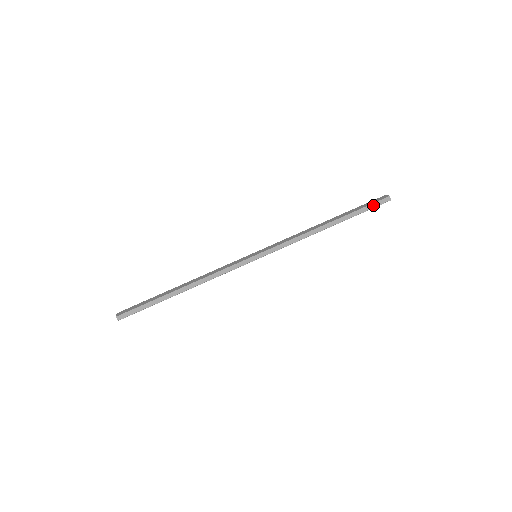
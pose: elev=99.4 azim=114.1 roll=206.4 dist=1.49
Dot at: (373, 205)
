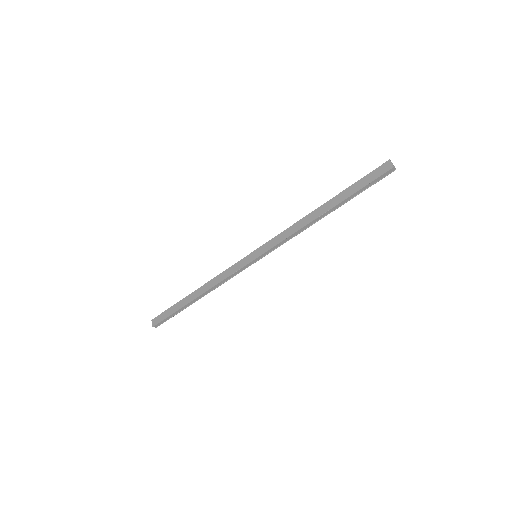
Dot at: (374, 181)
